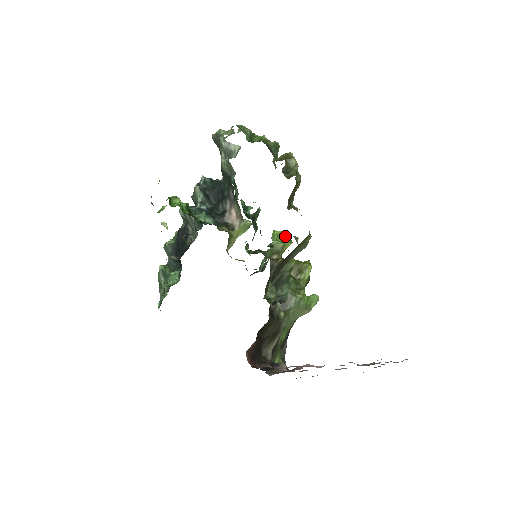
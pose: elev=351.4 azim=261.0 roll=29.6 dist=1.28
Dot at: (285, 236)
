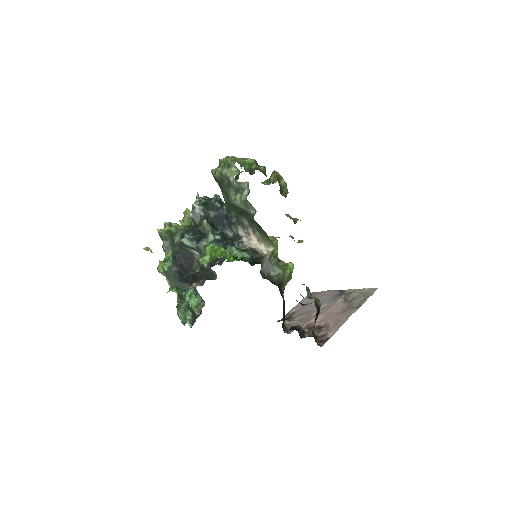
Dot at: occluded
